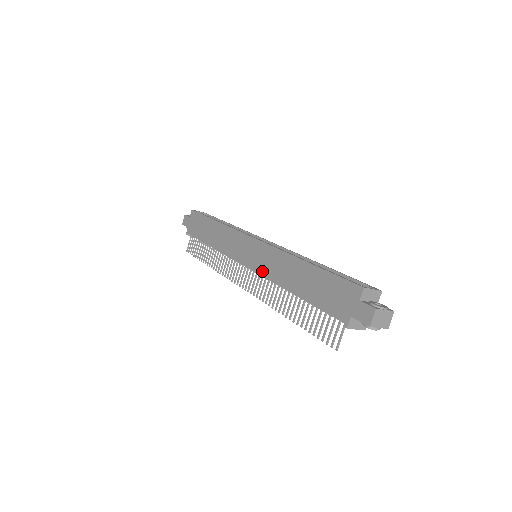
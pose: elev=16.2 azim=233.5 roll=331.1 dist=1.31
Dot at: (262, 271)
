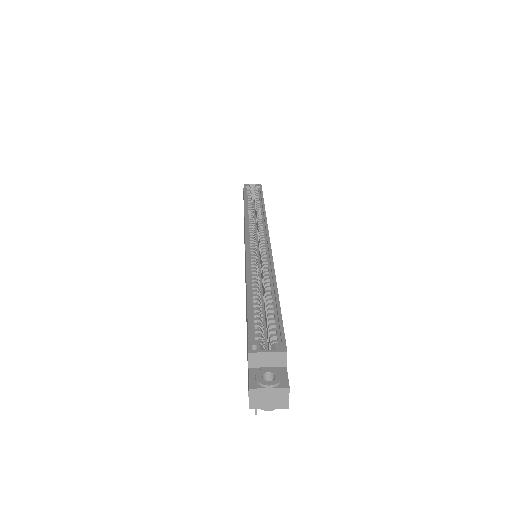
Dot at: (245, 282)
